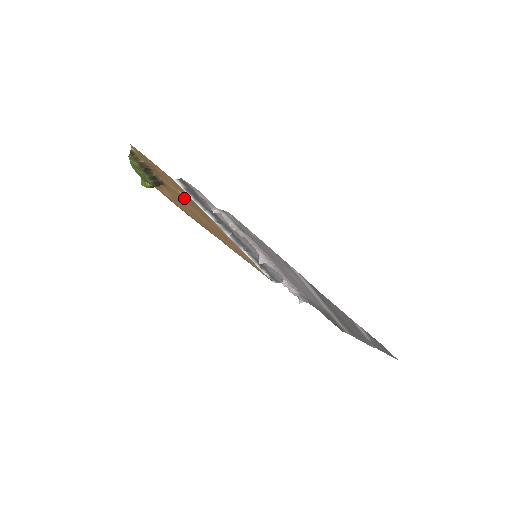
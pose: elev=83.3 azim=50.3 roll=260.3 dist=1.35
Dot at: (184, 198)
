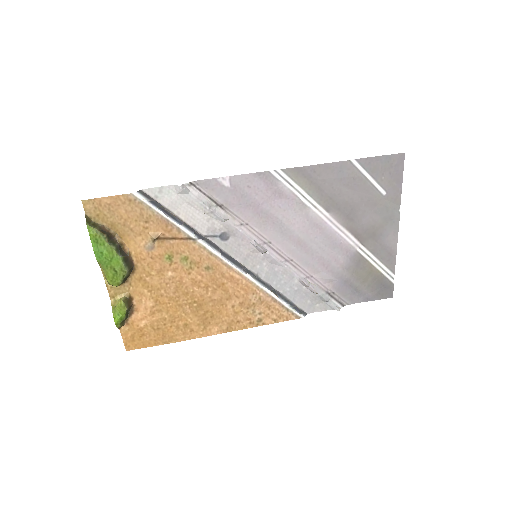
Dot at: (158, 247)
